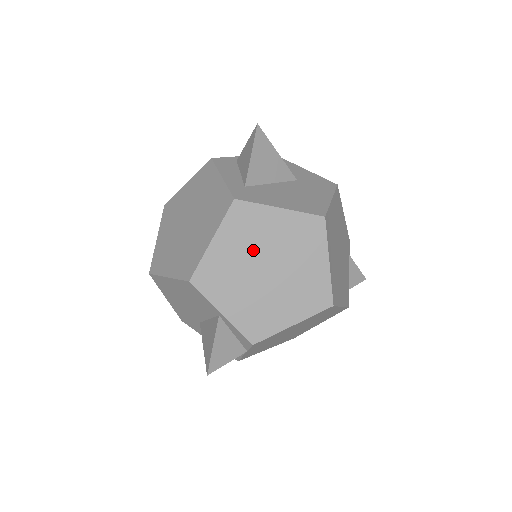
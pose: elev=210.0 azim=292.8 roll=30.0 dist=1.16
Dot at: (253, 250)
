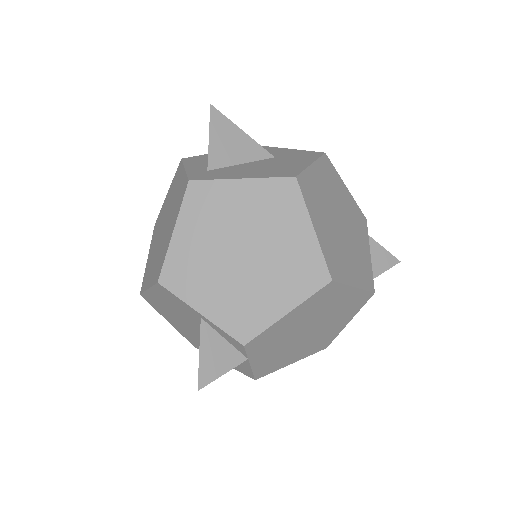
Dot at: (221, 233)
